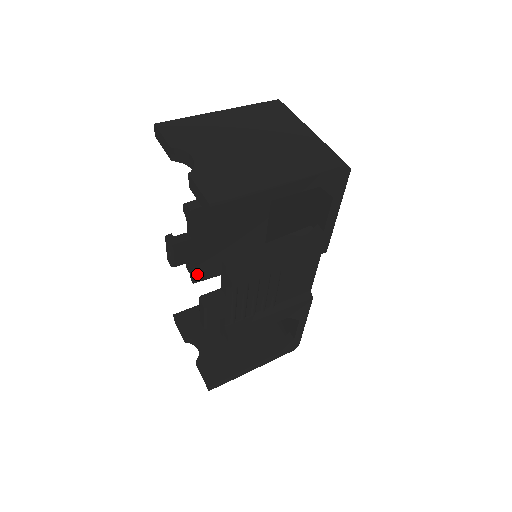
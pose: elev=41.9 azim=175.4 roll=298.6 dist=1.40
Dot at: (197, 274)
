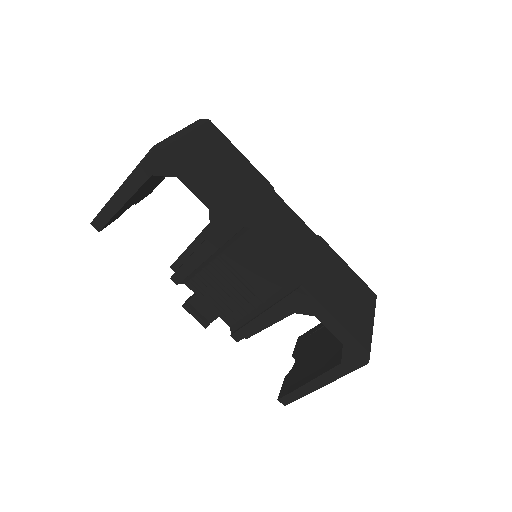
Dot at: occluded
